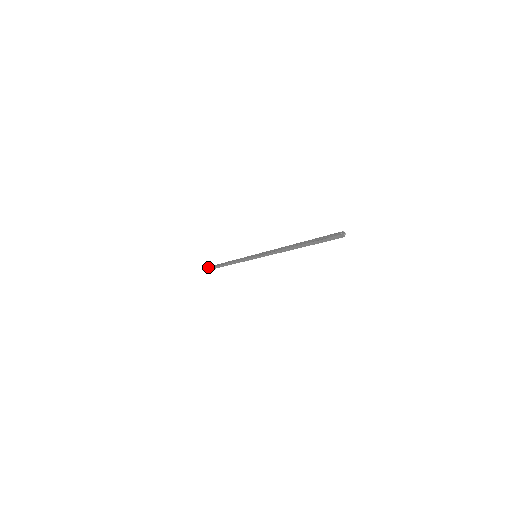
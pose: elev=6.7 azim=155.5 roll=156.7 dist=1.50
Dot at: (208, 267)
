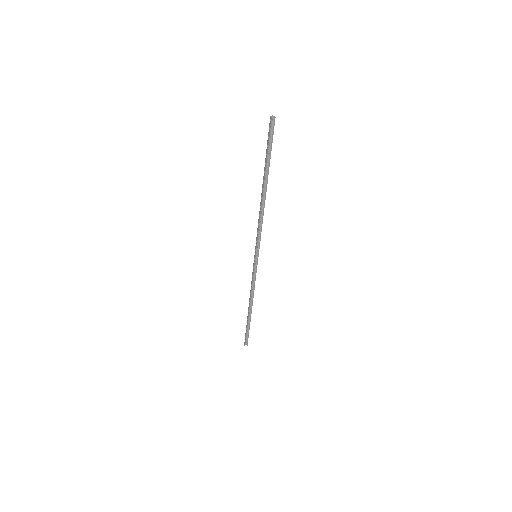
Dot at: (244, 344)
